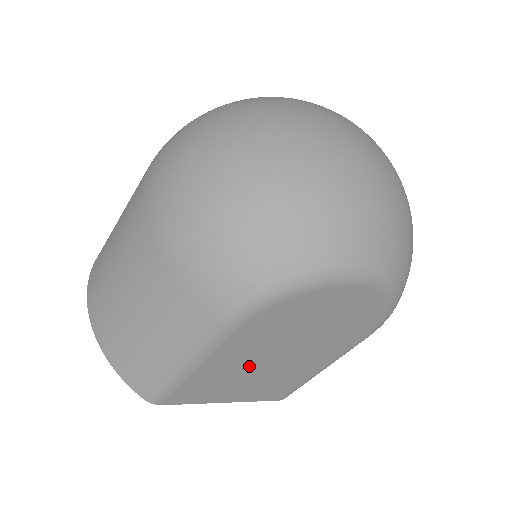
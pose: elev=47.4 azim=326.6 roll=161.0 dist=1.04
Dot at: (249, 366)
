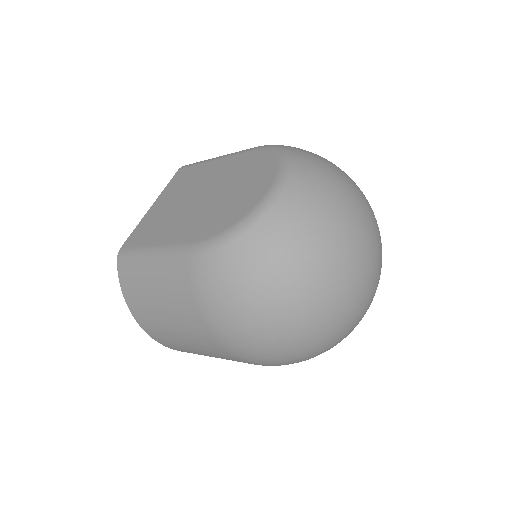
Dot at: occluded
